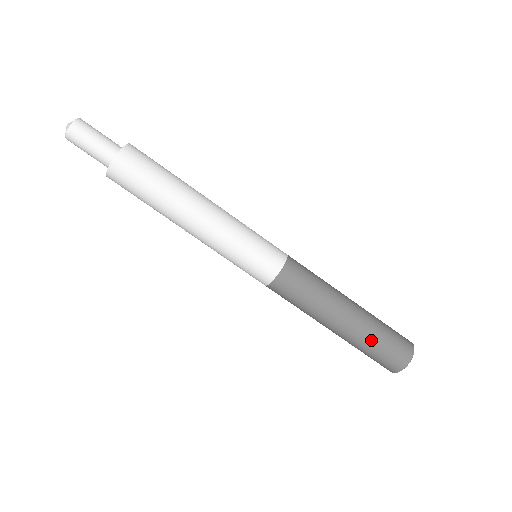
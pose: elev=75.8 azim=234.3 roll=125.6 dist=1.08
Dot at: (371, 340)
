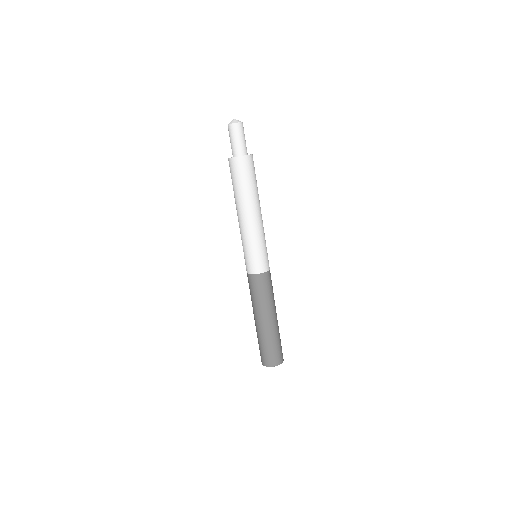
Dot at: (260, 340)
